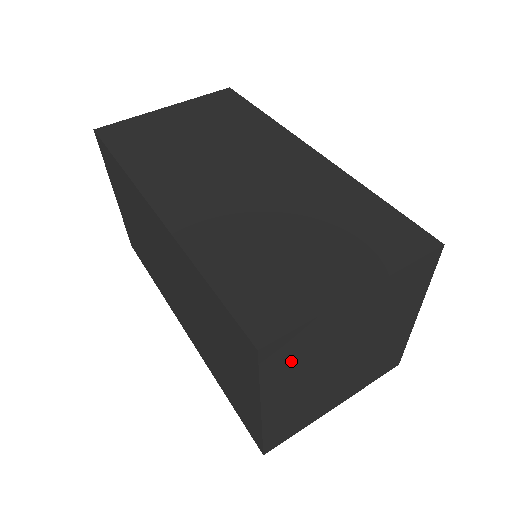
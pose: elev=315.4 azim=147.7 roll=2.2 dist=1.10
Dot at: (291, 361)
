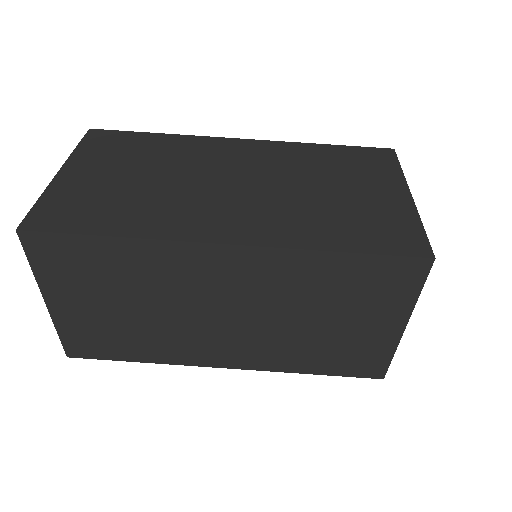
Dot at: occluded
